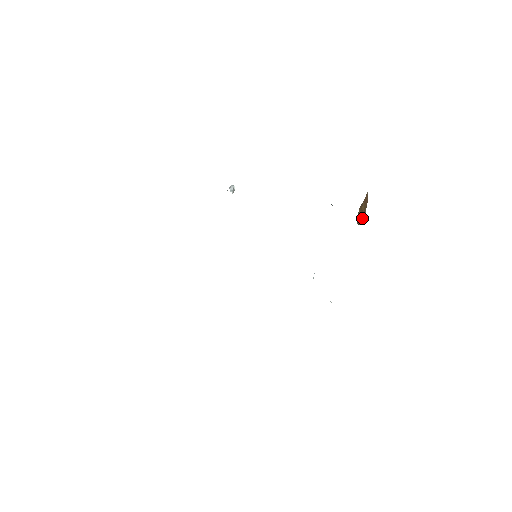
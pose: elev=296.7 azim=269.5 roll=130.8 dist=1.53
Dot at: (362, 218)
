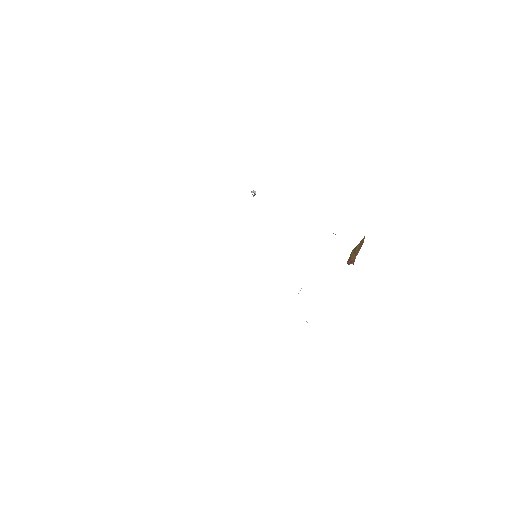
Dot at: (353, 258)
